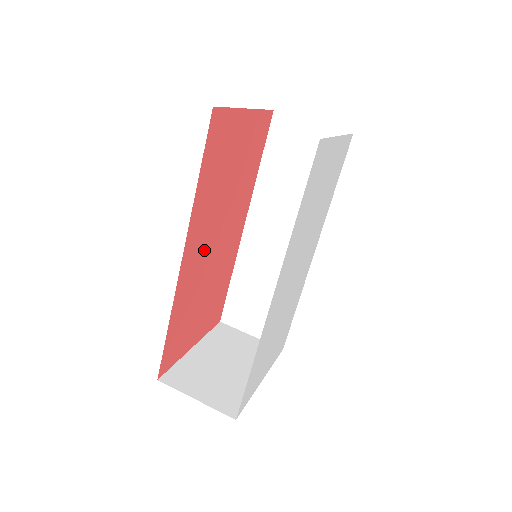
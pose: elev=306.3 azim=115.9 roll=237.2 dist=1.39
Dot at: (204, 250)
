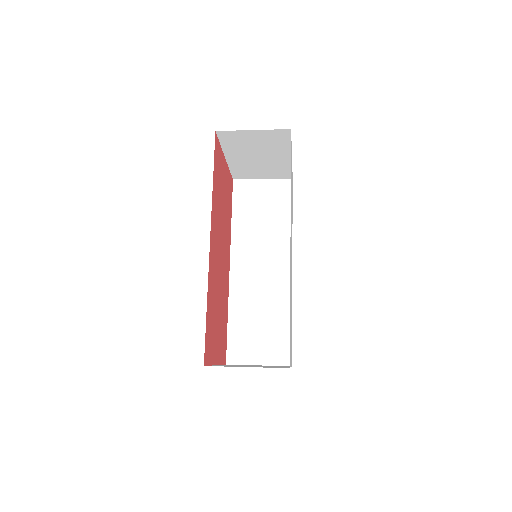
Dot at: (217, 253)
